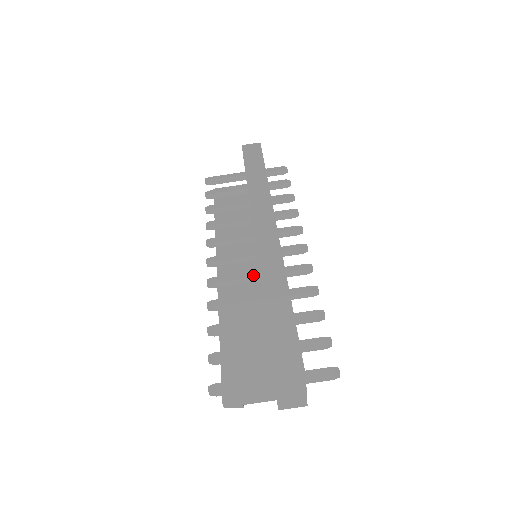
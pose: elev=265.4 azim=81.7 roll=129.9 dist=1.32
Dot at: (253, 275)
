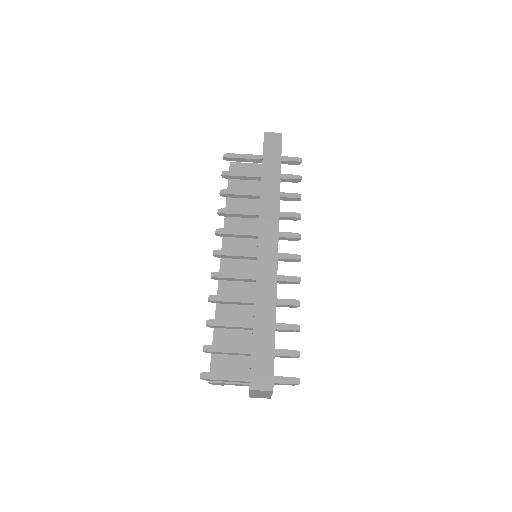
Dot at: (250, 277)
